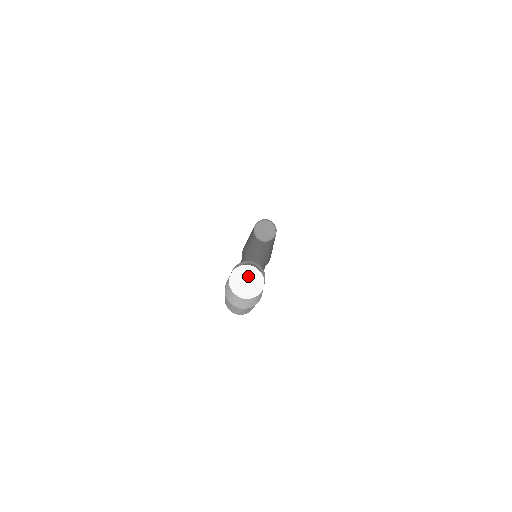
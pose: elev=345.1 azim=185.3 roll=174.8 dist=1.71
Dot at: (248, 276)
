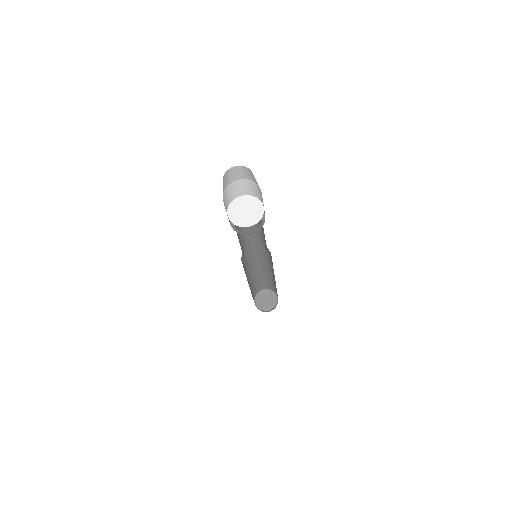
Dot at: (244, 205)
